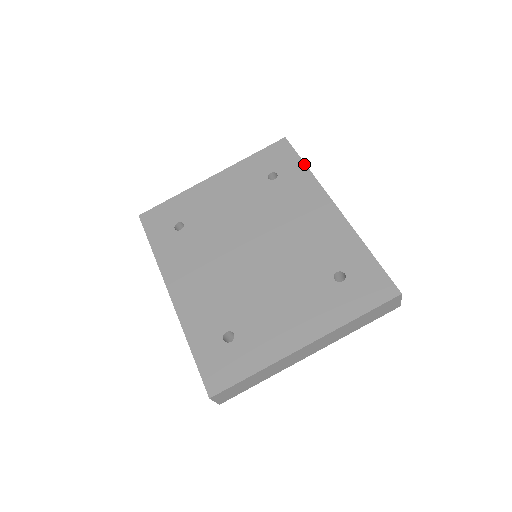
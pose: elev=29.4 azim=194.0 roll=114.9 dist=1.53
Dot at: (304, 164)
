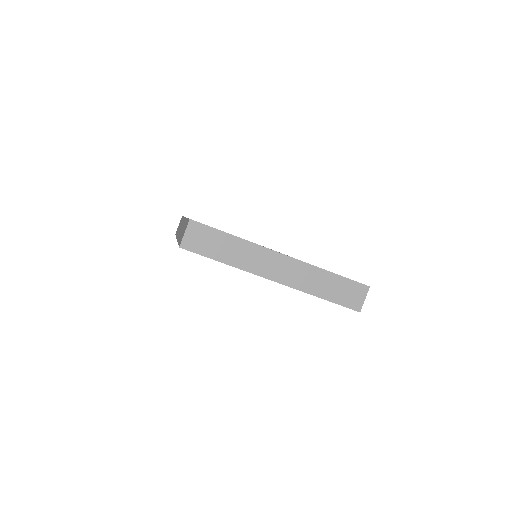
Dot at: occluded
